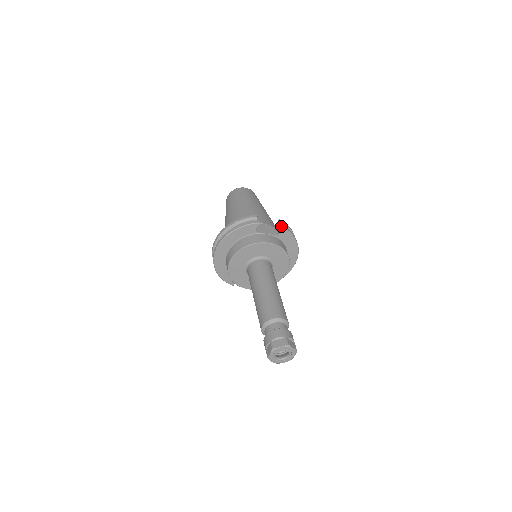
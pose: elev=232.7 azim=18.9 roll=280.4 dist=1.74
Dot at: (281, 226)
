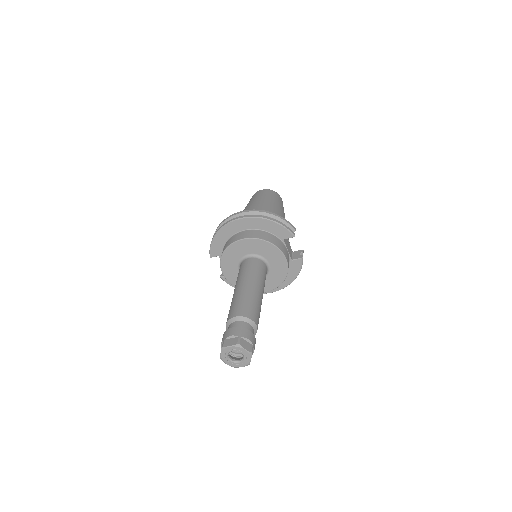
Dot at: occluded
